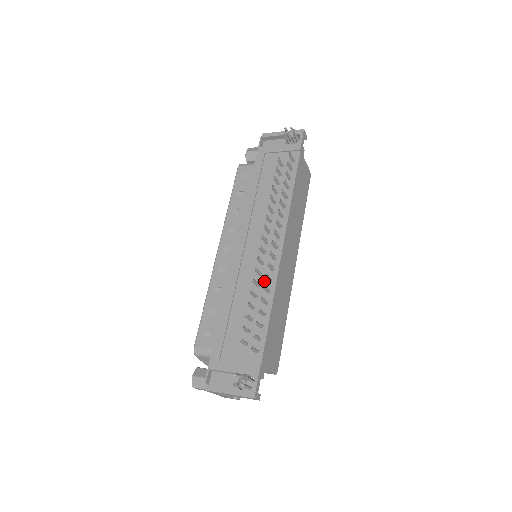
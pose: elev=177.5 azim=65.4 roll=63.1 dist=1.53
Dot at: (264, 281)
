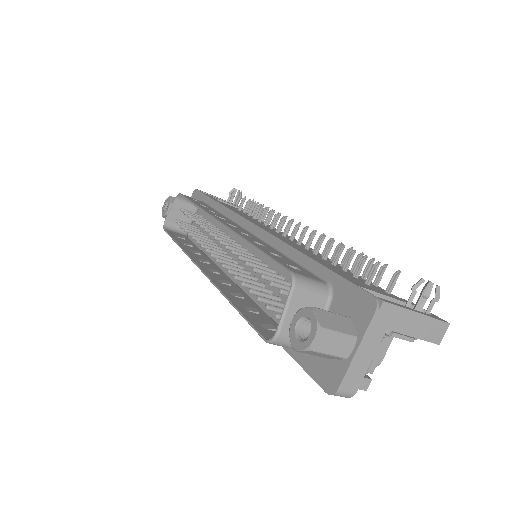
Dot at: (318, 254)
